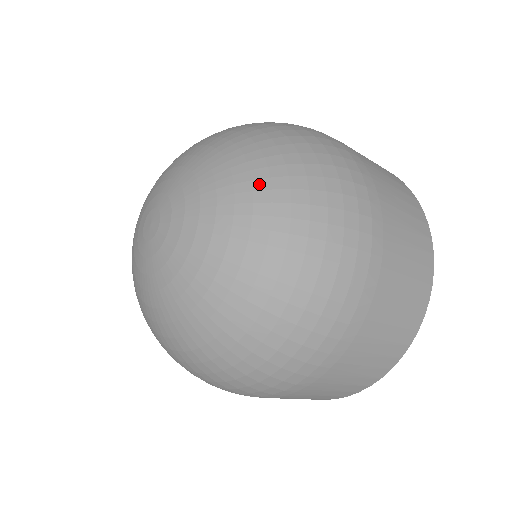
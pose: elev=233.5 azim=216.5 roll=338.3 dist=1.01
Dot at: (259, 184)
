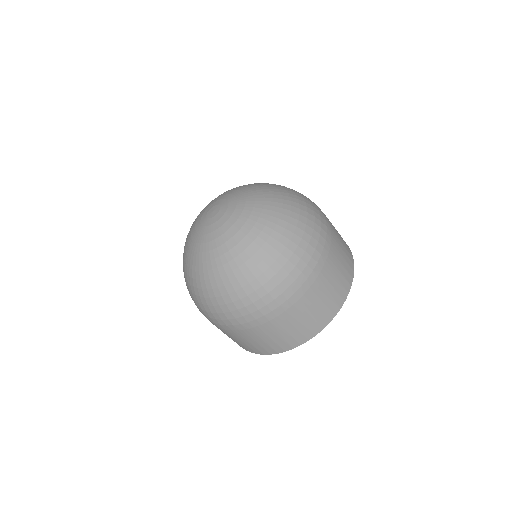
Dot at: (259, 240)
